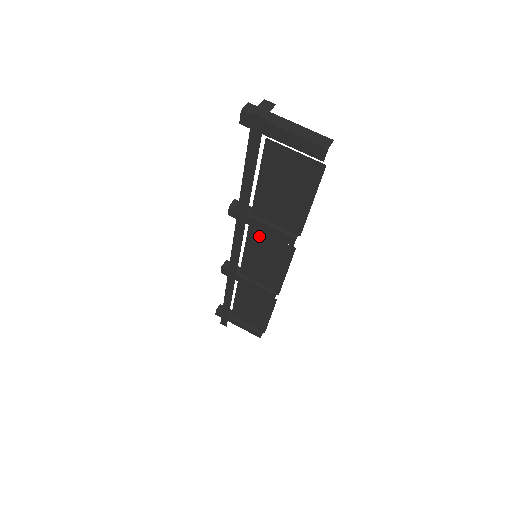
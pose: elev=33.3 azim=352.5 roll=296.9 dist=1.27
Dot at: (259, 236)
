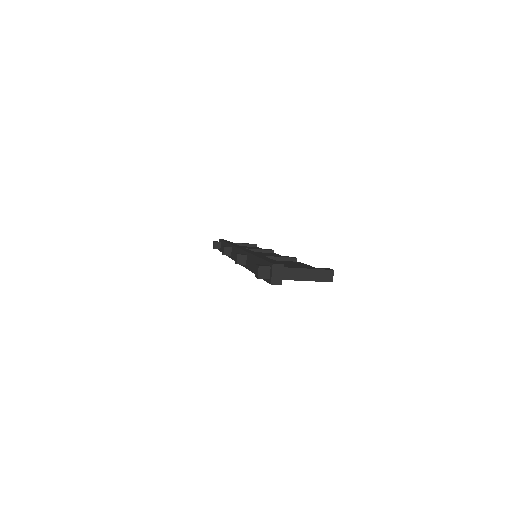
Dot at: occluded
